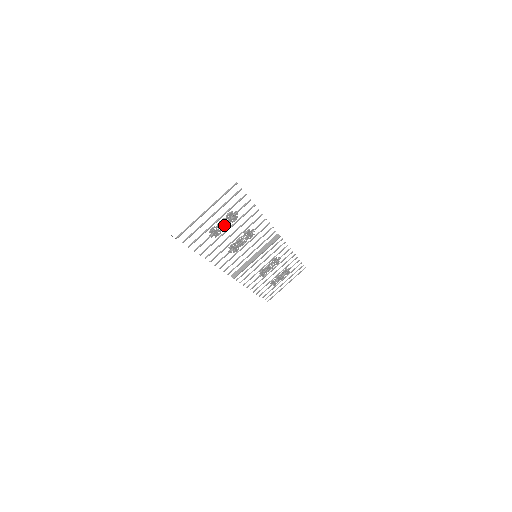
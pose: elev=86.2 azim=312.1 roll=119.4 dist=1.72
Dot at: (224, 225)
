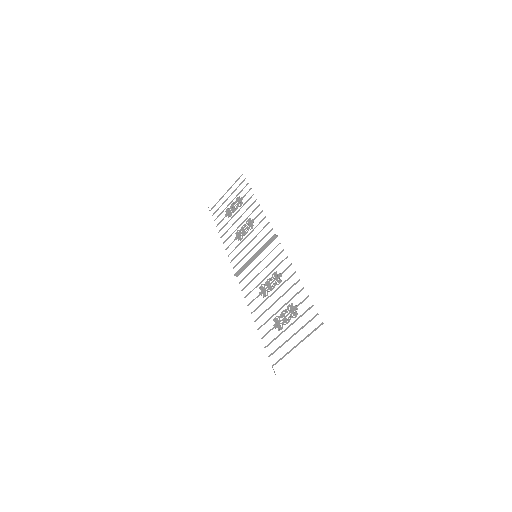
Dot at: (285, 316)
